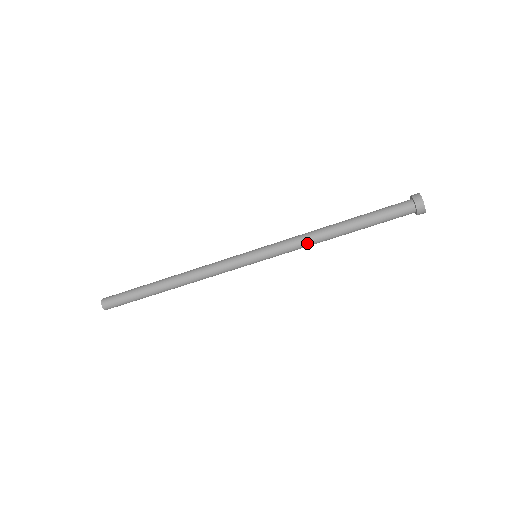
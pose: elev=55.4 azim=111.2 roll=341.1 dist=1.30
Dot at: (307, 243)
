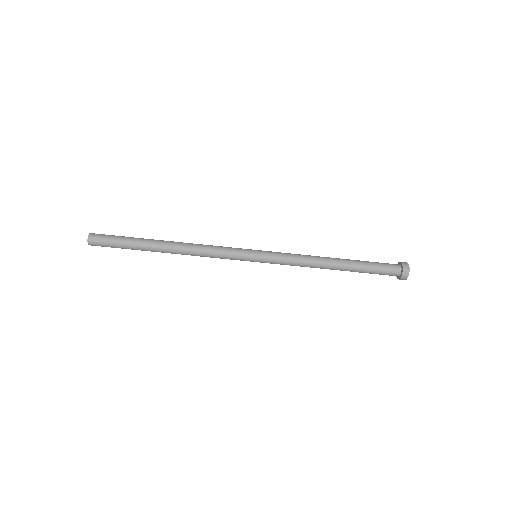
Dot at: (306, 262)
